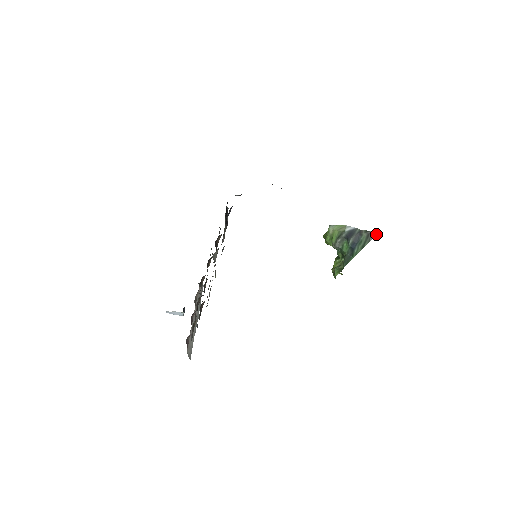
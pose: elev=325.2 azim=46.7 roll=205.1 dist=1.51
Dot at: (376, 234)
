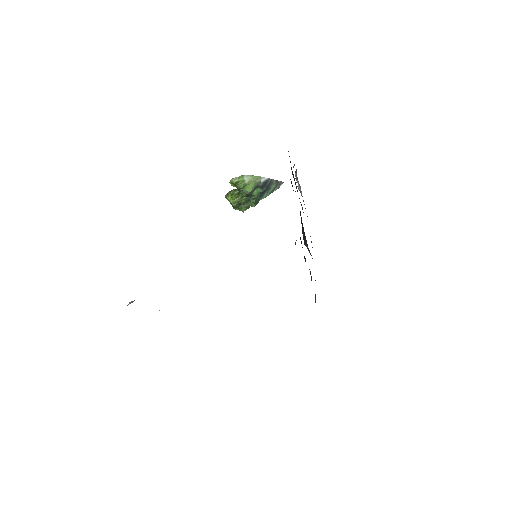
Dot at: occluded
